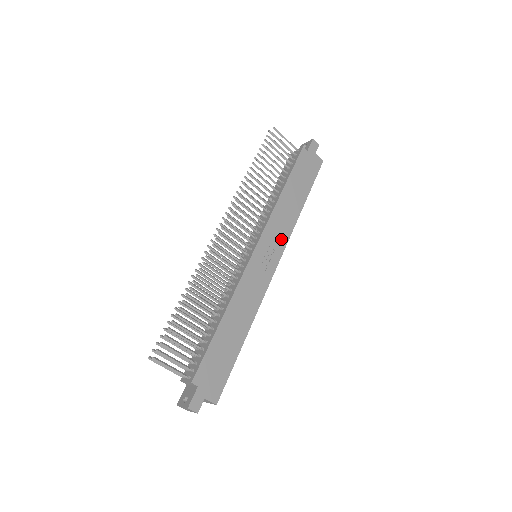
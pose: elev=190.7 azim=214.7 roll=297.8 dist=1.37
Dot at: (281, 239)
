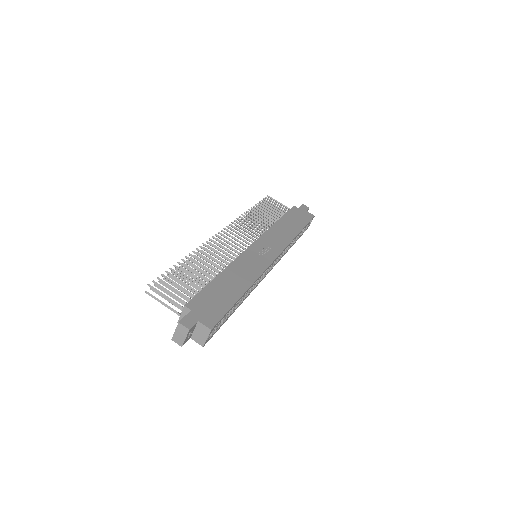
Dot at: (278, 245)
